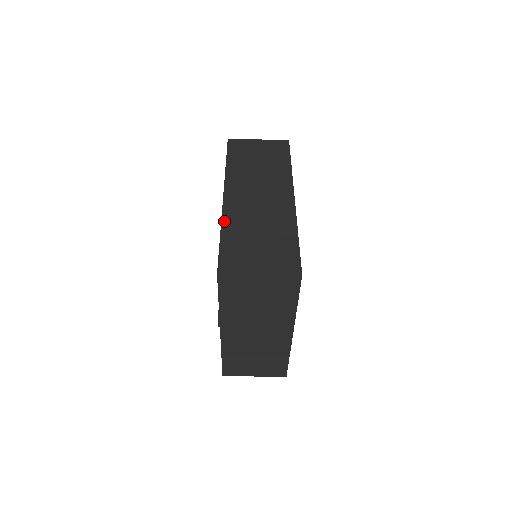
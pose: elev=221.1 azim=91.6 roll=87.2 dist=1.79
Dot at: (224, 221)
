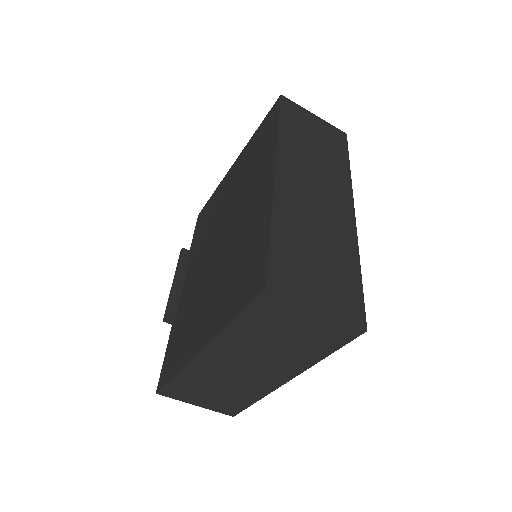
Dot at: (276, 208)
